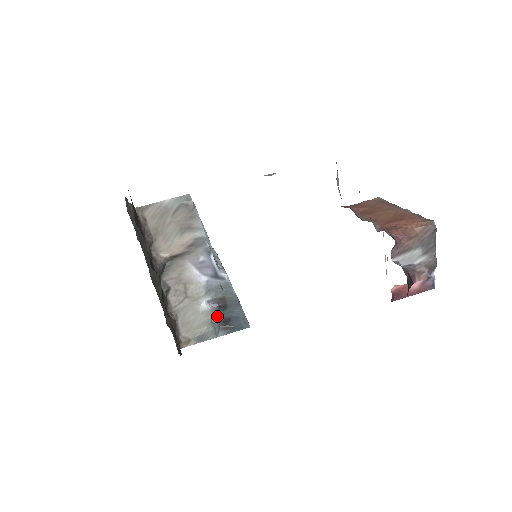
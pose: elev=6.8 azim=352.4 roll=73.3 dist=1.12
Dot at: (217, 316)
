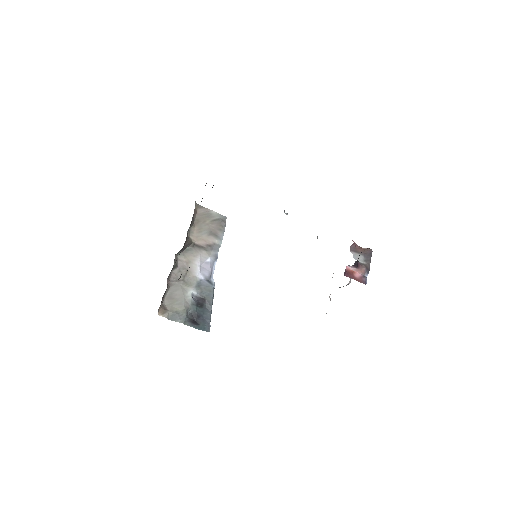
Dot at: (193, 308)
